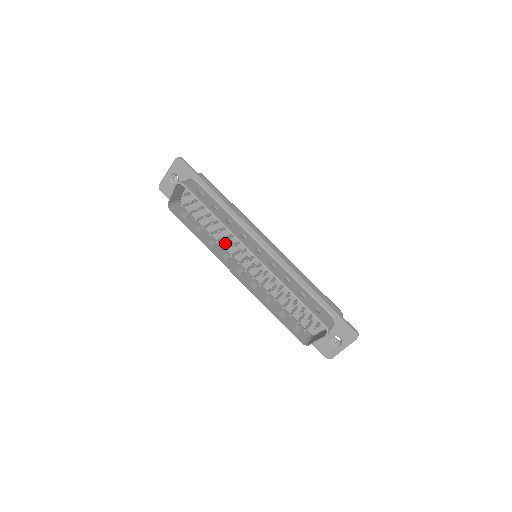
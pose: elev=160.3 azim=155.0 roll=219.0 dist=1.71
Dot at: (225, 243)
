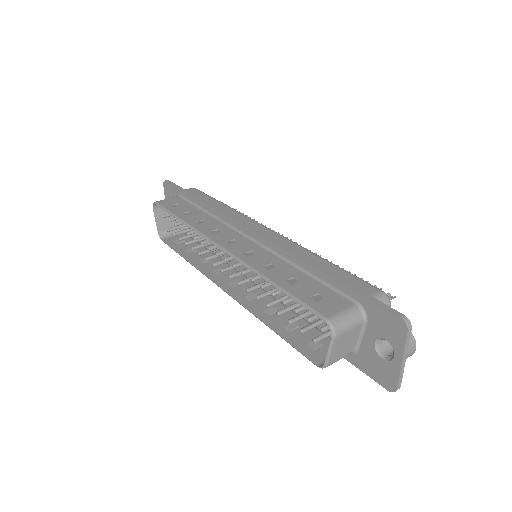
Dot at: (225, 256)
